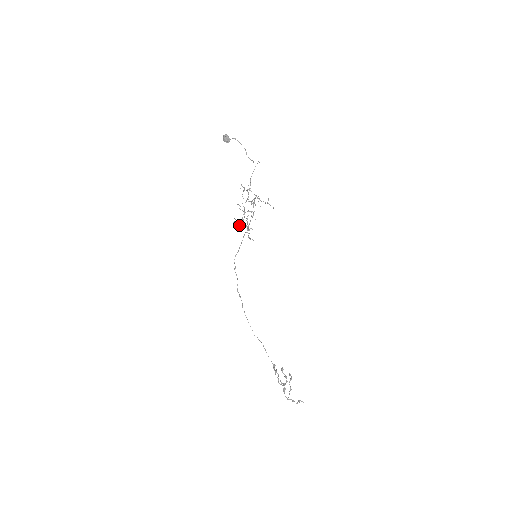
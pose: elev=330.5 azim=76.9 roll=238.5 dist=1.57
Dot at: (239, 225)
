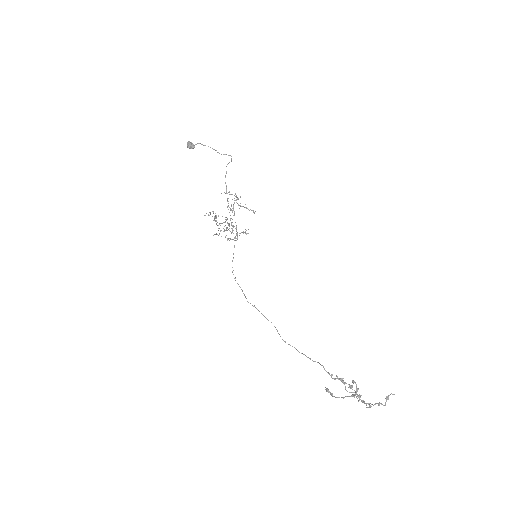
Dot at: (226, 229)
